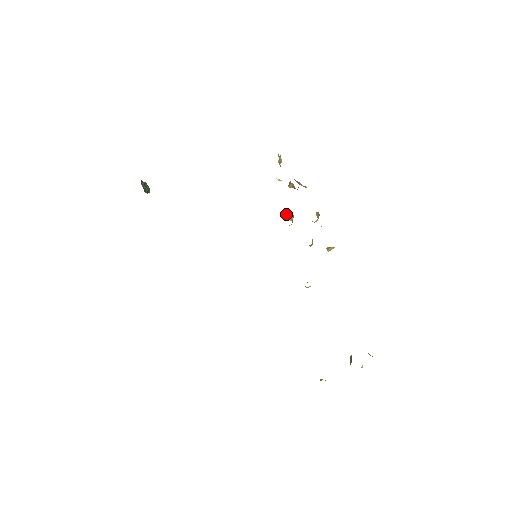
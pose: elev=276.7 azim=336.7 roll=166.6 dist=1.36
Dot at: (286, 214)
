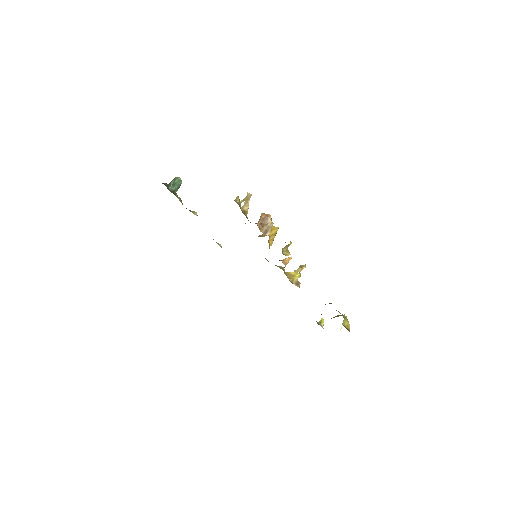
Dot at: (271, 228)
